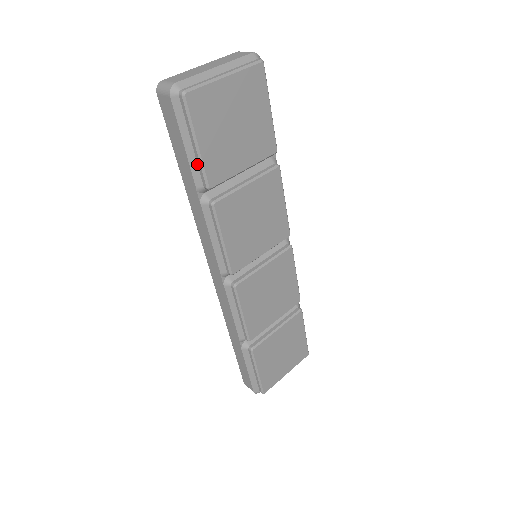
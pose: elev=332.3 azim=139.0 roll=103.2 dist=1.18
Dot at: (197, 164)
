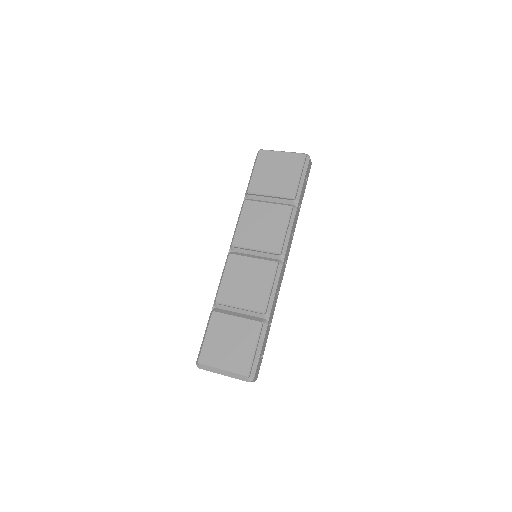
Dot at: occluded
